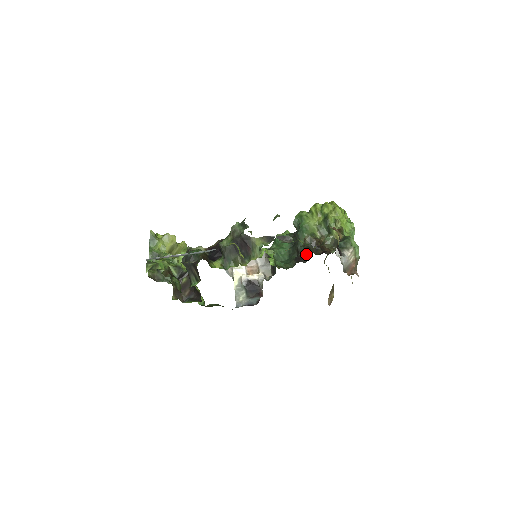
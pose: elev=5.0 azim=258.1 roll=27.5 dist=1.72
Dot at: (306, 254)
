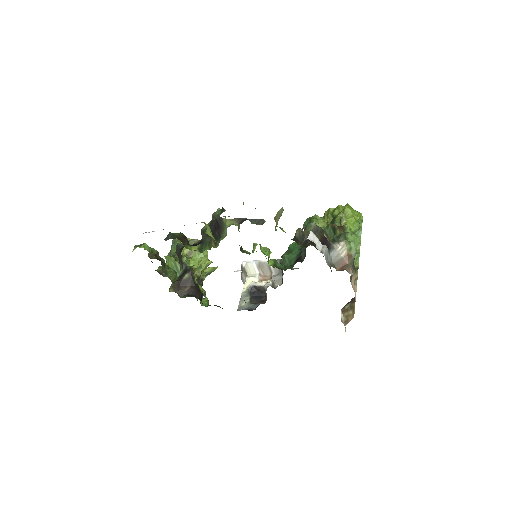
Dot at: (304, 254)
